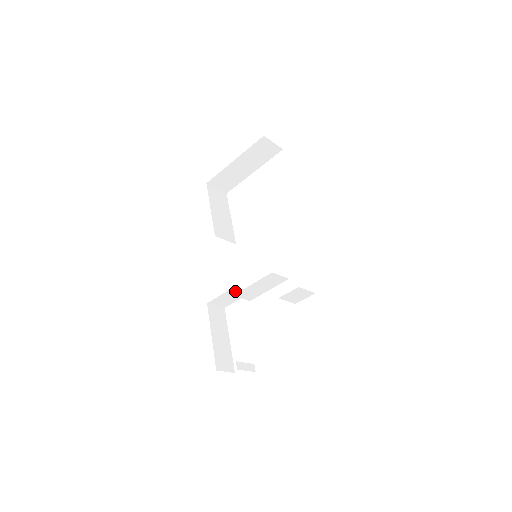
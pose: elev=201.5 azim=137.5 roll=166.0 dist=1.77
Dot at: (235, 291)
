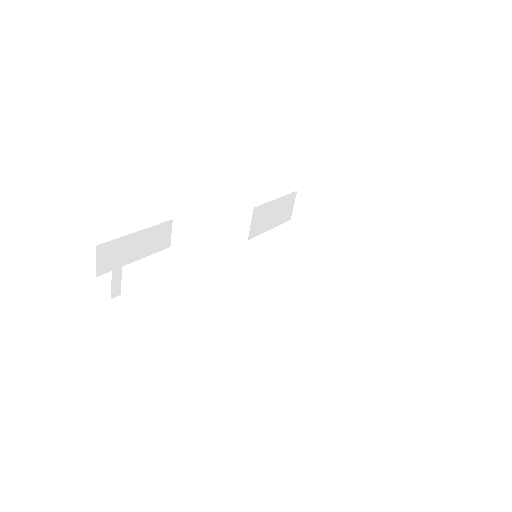
Dot at: occluded
